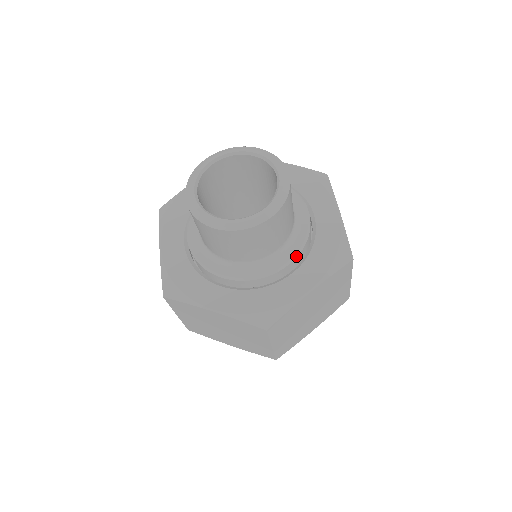
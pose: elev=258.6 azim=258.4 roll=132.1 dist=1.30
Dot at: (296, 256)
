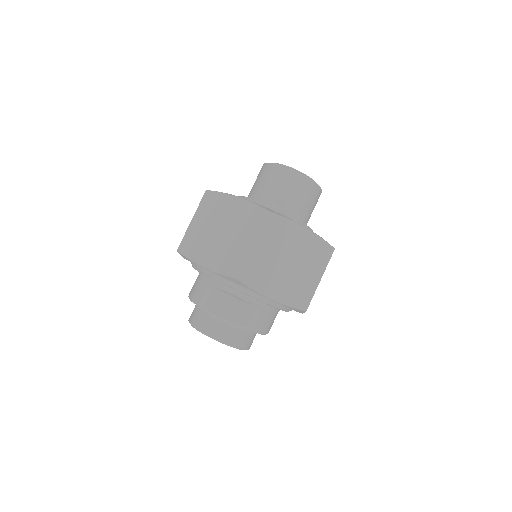
Dot at: (302, 222)
